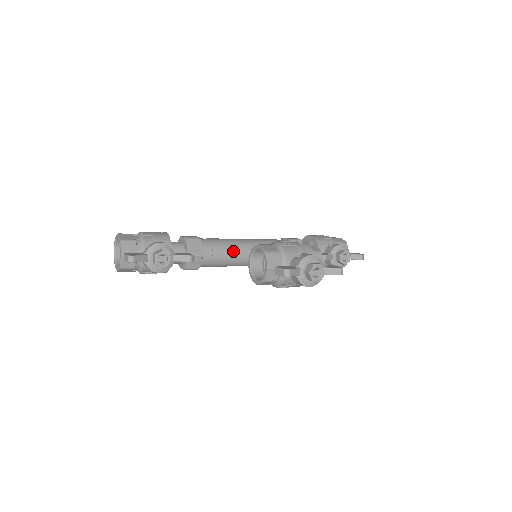
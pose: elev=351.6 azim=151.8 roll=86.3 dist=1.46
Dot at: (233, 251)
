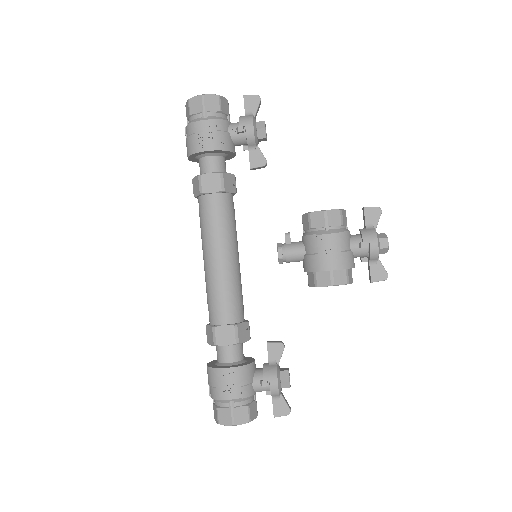
Dot at: occluded
